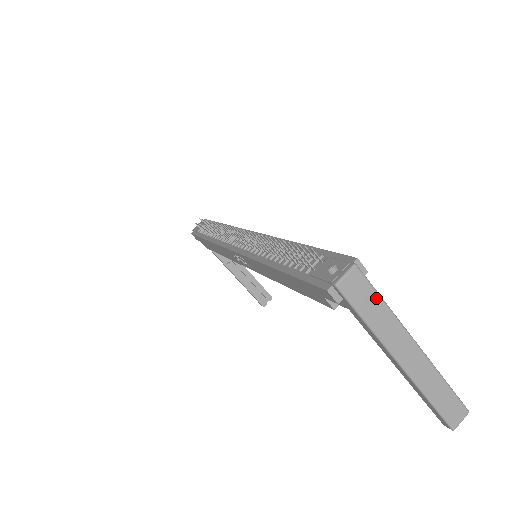
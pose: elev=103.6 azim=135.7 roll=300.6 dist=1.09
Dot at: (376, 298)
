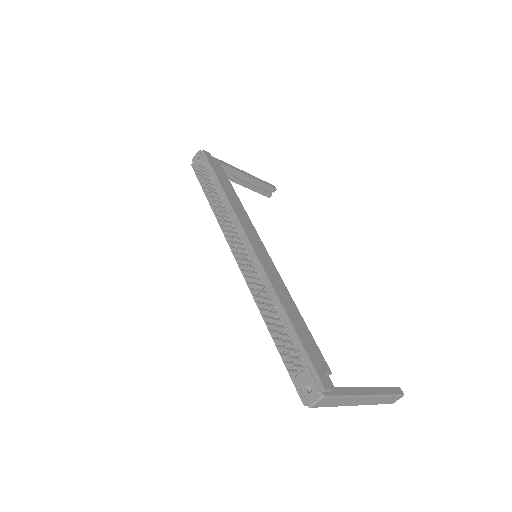
Dot at: (338, 399)
